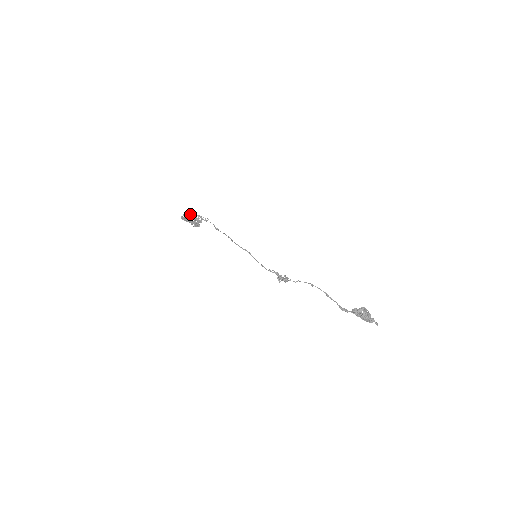
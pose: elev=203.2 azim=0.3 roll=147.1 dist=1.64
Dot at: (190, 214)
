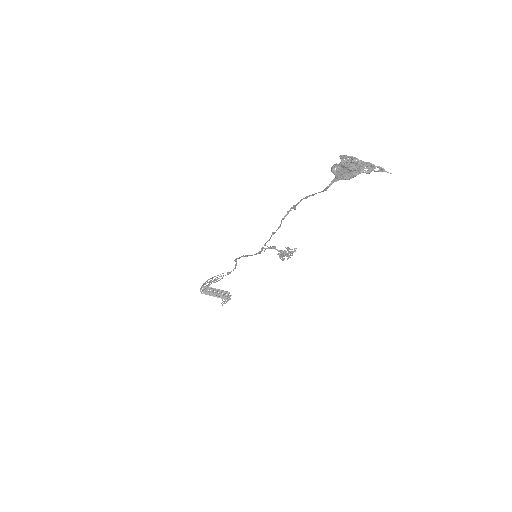
Dot at: occluded
